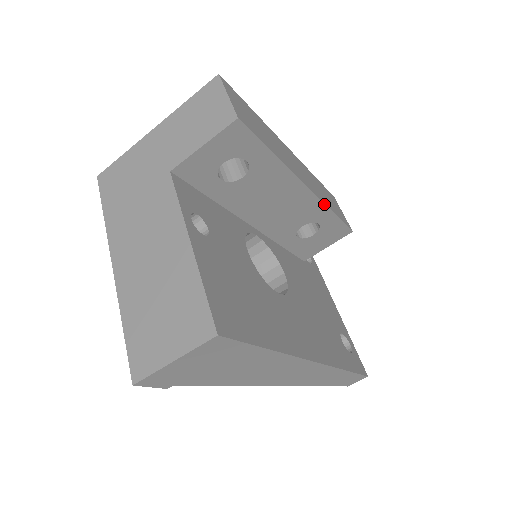
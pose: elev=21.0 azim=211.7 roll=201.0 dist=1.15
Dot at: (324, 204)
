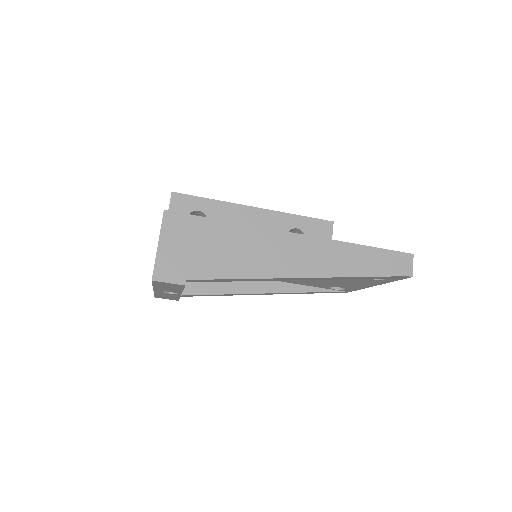
Dot at: (281, 212)
